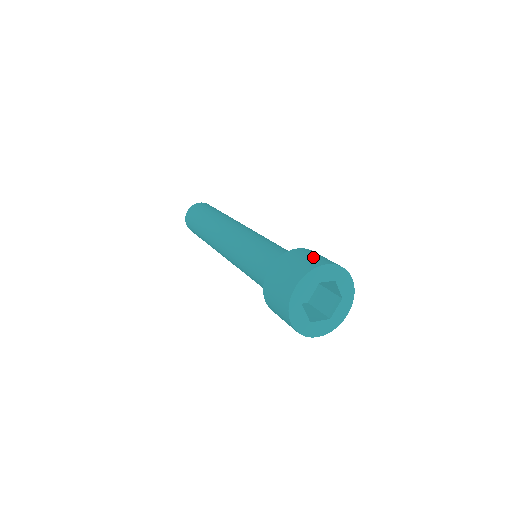
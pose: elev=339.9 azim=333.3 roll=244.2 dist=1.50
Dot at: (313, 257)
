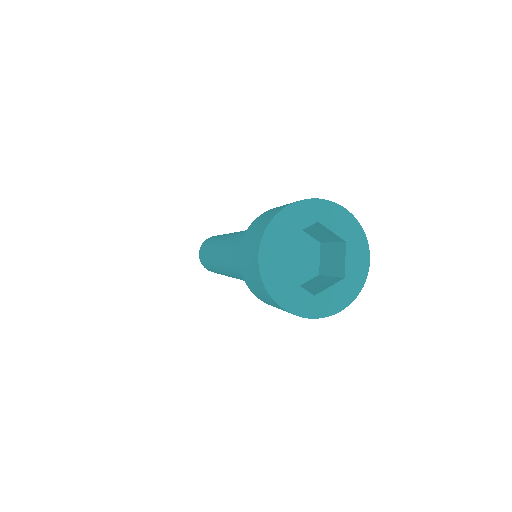
Dot at: (277, 208)
